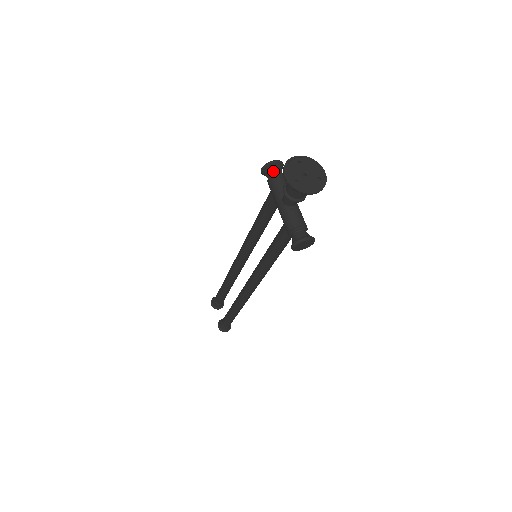
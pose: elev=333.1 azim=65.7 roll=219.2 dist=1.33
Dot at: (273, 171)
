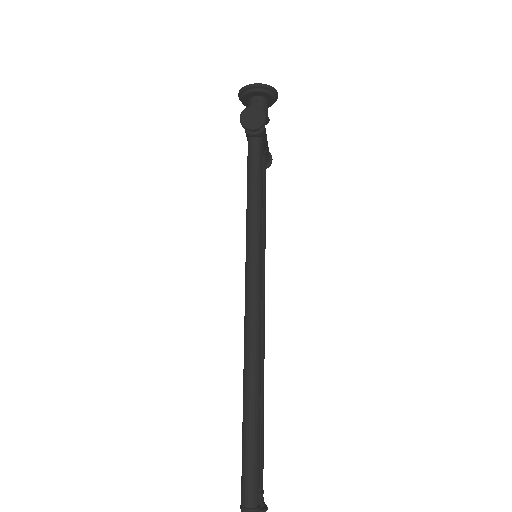
Dot at: occluded
